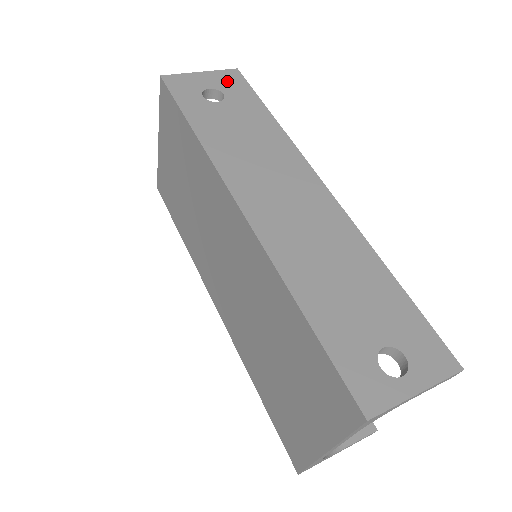
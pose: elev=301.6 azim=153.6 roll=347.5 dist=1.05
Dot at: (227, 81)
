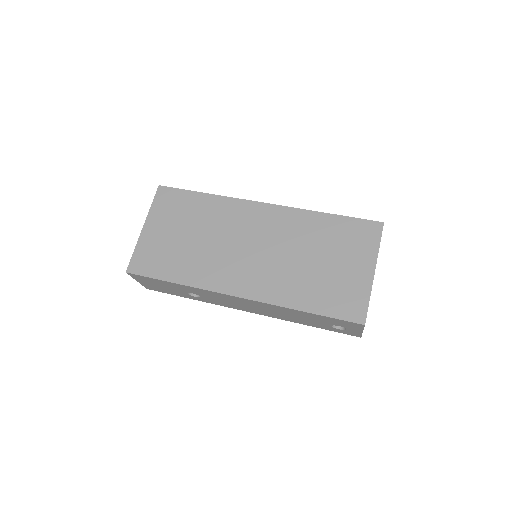
Dot at: occluded
